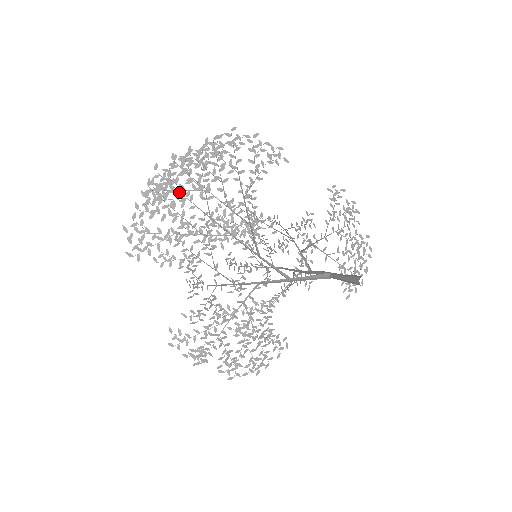
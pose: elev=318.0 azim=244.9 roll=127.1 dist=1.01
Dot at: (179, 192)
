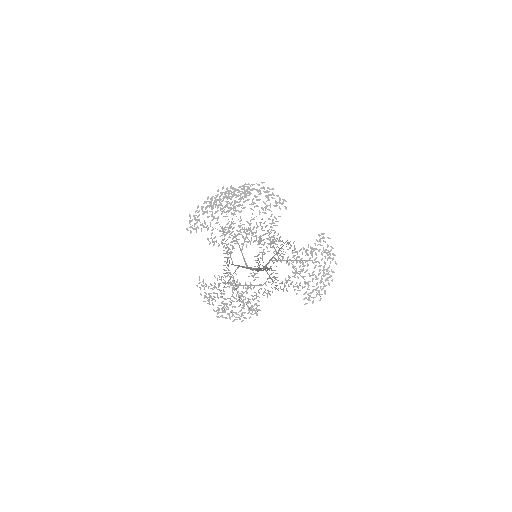
Dot at: occluded
